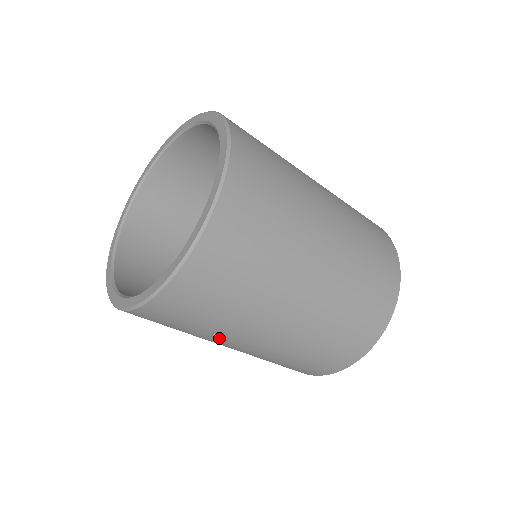
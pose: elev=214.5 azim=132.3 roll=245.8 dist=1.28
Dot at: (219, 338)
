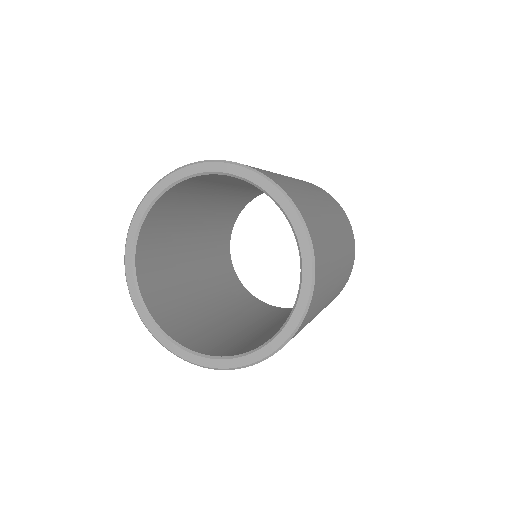
Dot at: occluded
